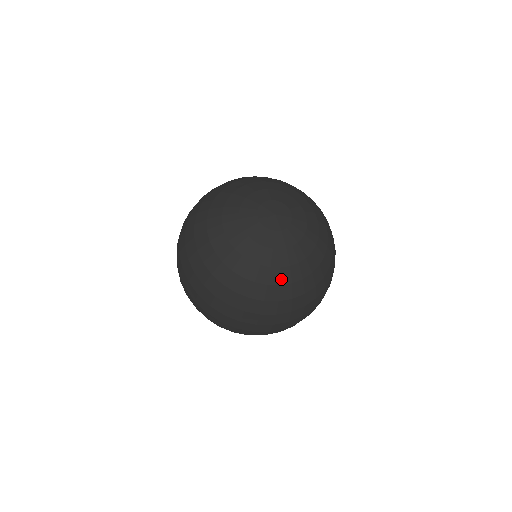
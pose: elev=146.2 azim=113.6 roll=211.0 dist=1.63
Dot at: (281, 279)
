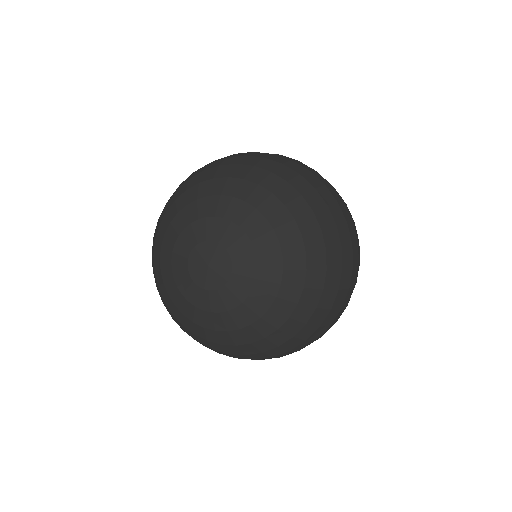
Dot at: (195, 330)
